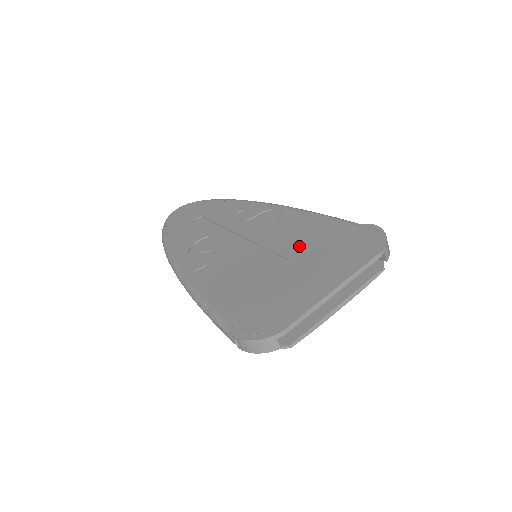
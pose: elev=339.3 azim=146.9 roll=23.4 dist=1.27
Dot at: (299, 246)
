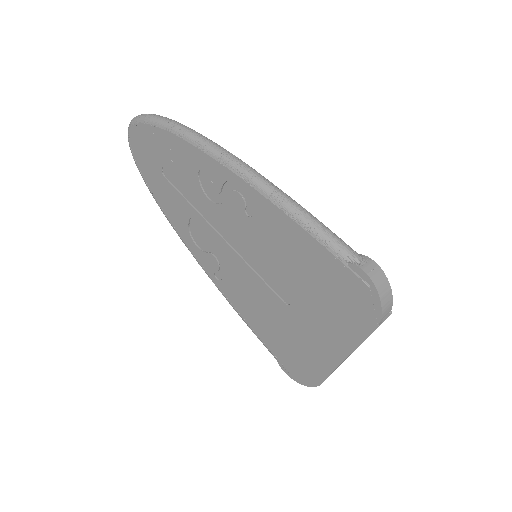
Dot at: (292, 278)
